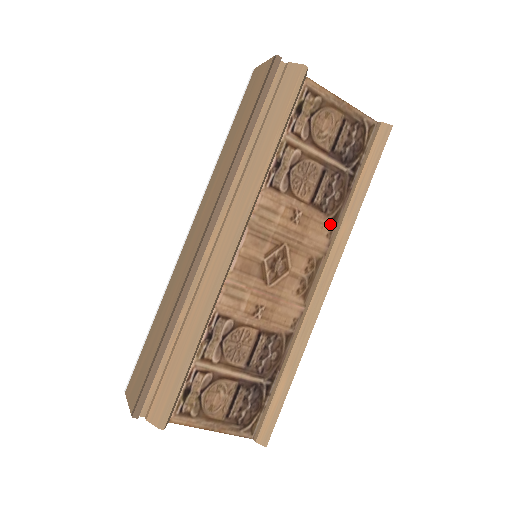
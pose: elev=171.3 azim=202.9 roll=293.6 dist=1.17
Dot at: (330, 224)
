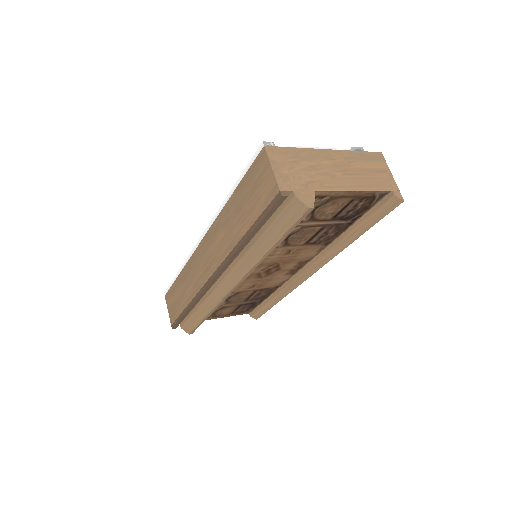
Dot at: (322, 246)
